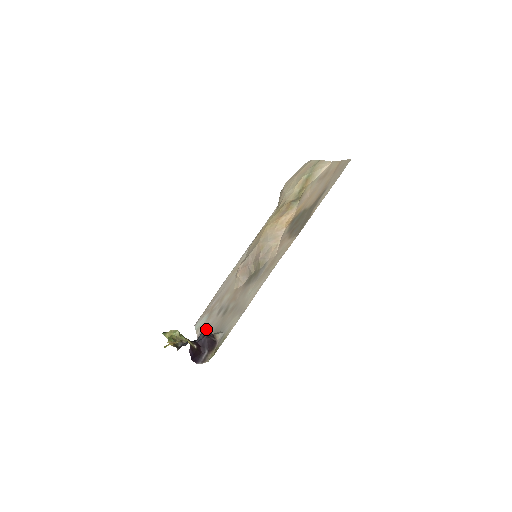
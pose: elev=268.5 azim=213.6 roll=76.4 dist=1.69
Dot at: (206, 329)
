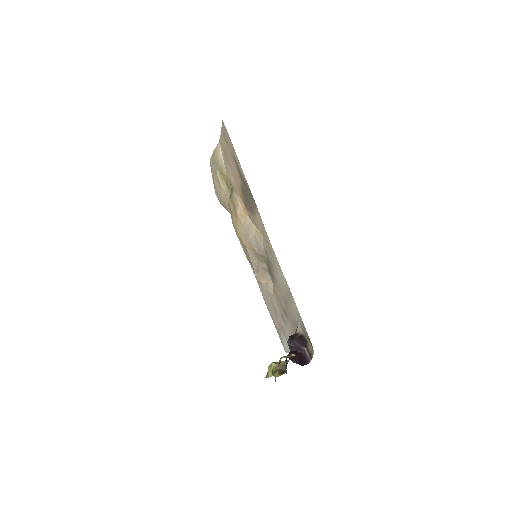
Dot at: occluded
